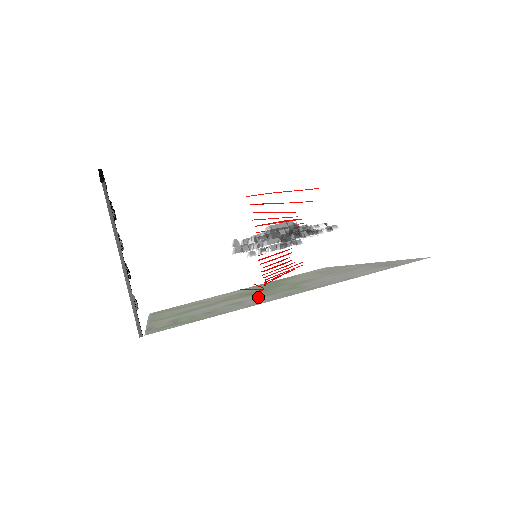
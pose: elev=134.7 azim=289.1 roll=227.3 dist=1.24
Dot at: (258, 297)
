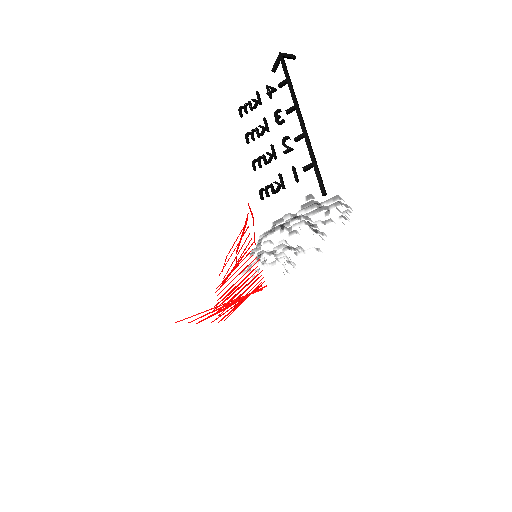
Dot at: occluded
